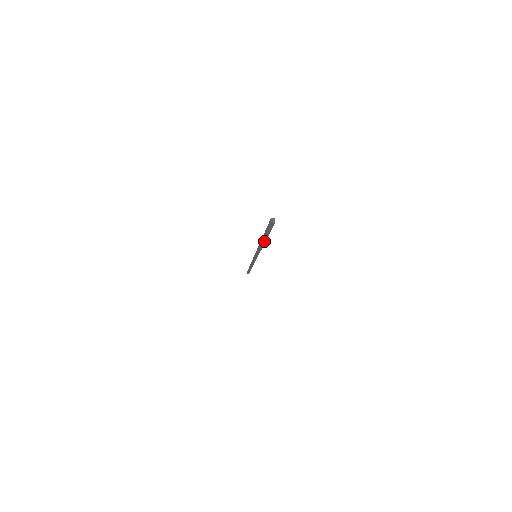
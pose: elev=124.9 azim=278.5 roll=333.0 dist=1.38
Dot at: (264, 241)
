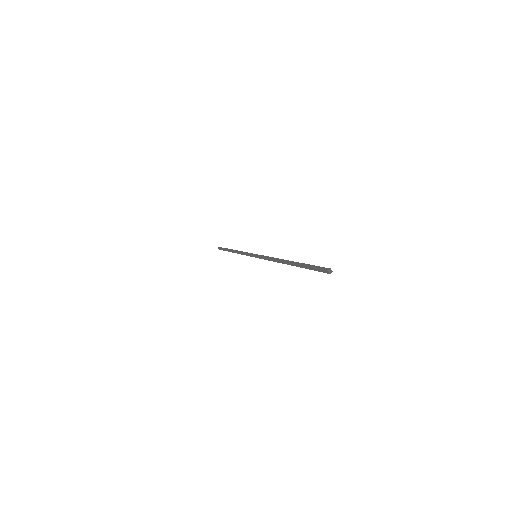
Dot at: (291, 264)
